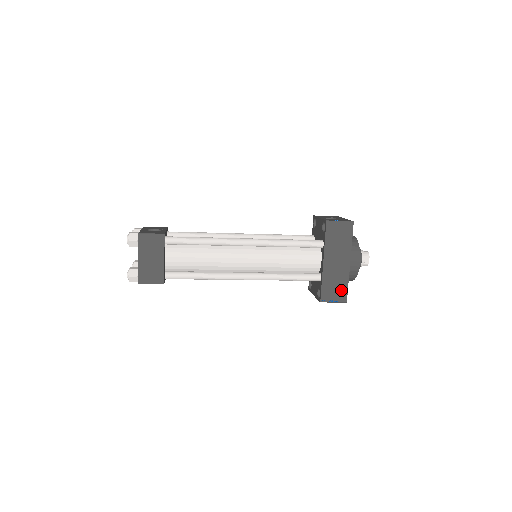
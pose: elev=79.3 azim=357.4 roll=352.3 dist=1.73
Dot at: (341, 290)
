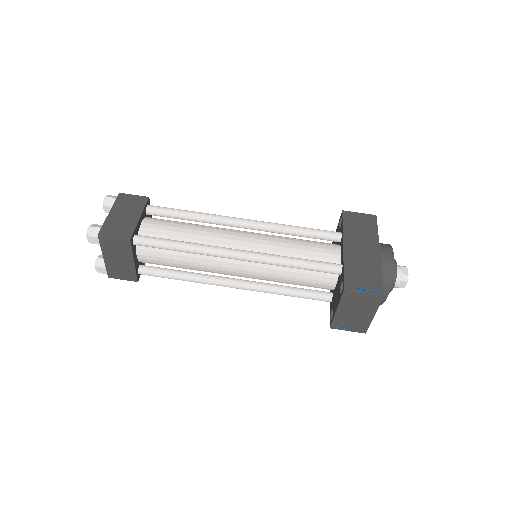
Dot at: (373, 279)
